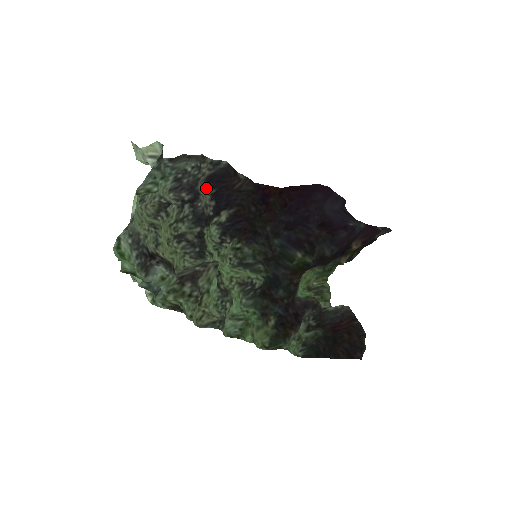
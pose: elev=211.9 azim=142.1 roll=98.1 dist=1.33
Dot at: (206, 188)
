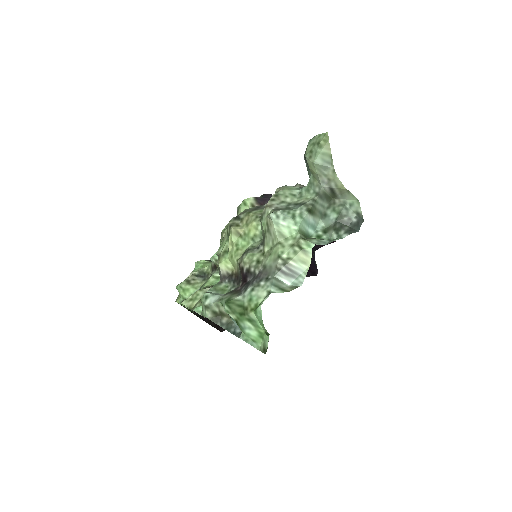
Dot at: occluded
